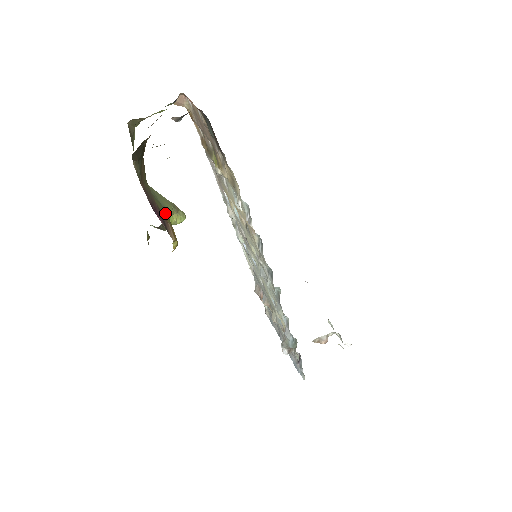
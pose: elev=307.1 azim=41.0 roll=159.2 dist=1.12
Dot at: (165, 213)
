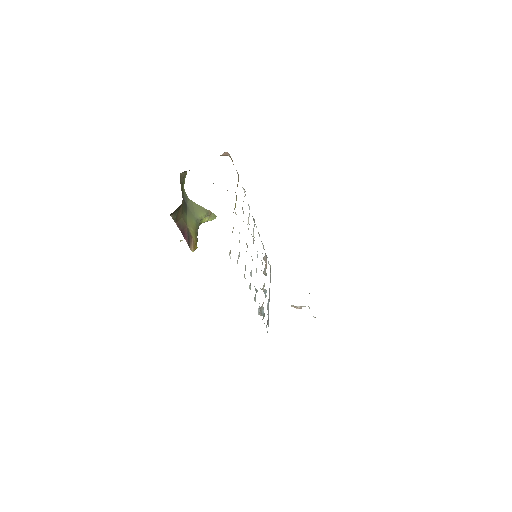
Dot at: (194, 228)
